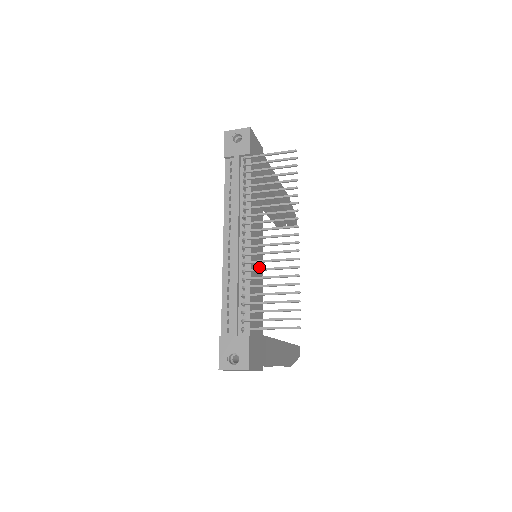
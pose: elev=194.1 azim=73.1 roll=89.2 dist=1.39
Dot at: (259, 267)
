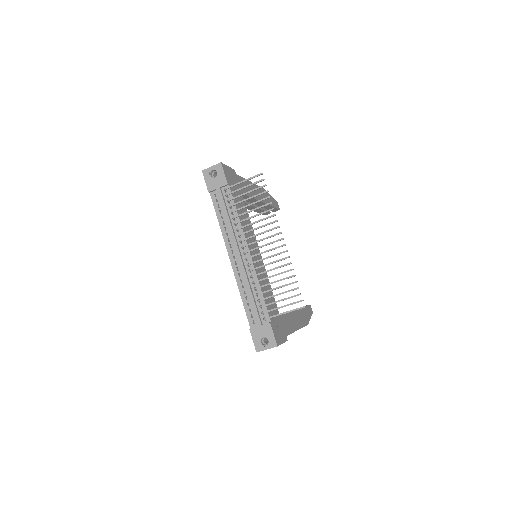
Dot at: (261, 267)
